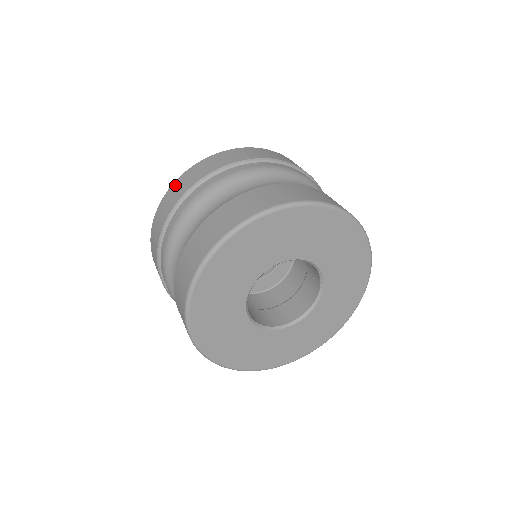
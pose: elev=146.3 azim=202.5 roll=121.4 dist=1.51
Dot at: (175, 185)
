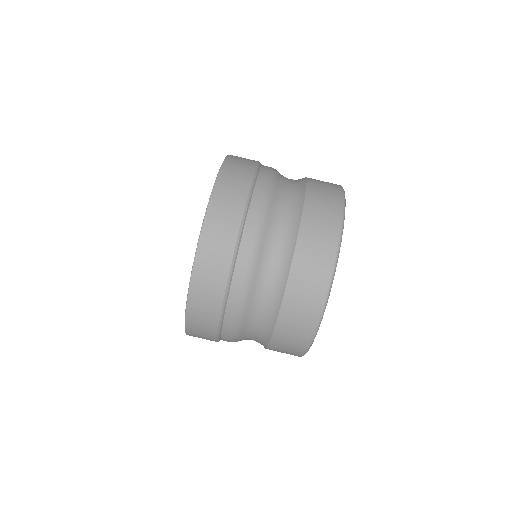
Dot at: (198, 278)
